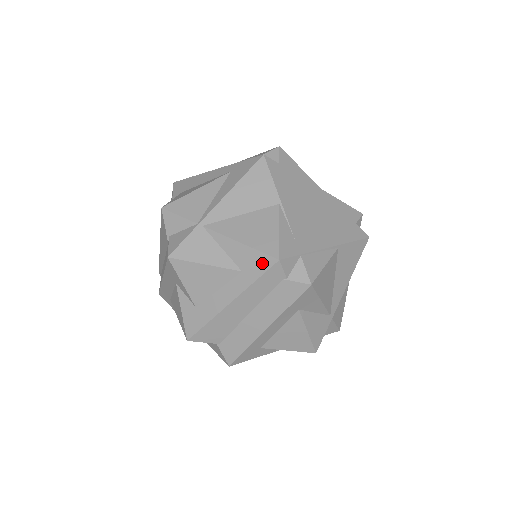
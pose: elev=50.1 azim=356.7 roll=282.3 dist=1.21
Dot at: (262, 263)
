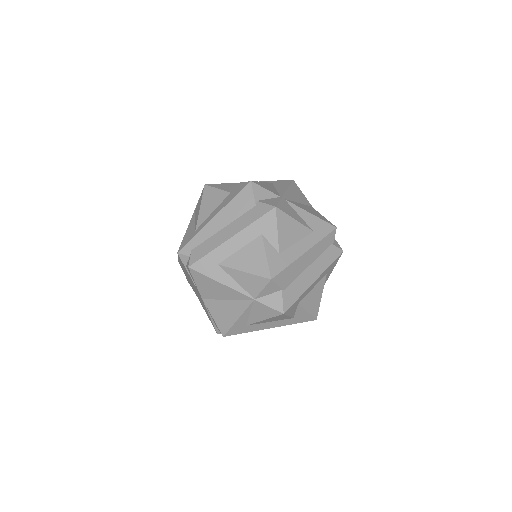
Dot at: (327, 228)
